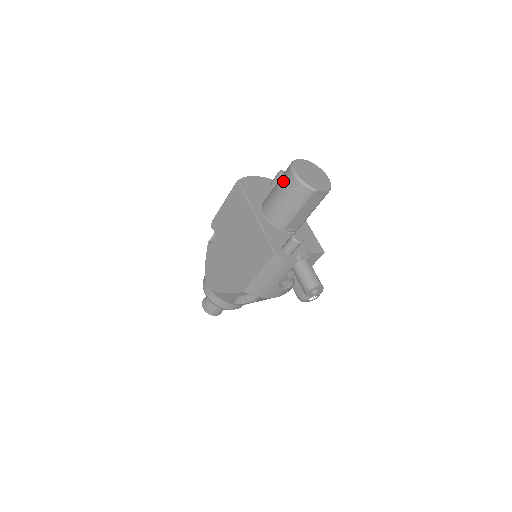
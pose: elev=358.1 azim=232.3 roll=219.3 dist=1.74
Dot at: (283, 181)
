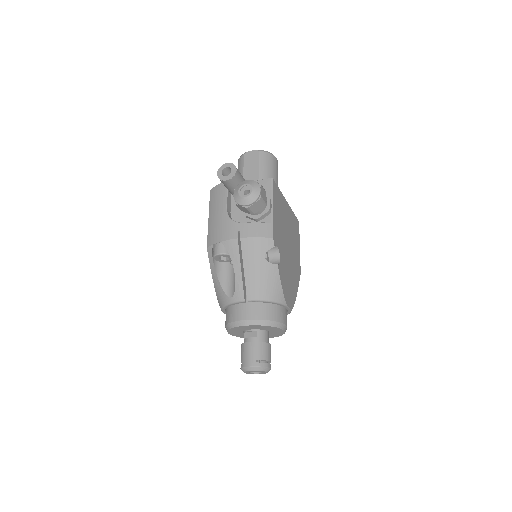
Dot at: occluded
